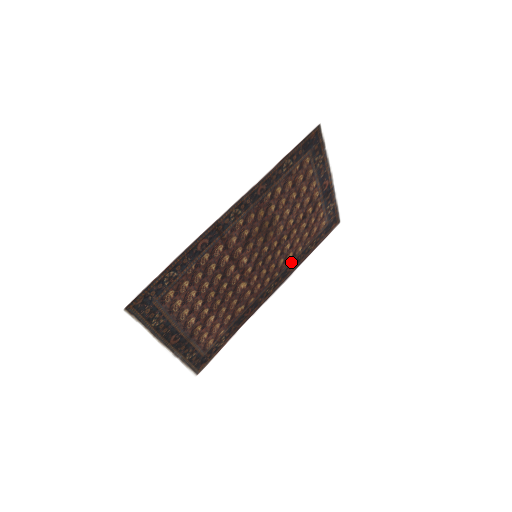
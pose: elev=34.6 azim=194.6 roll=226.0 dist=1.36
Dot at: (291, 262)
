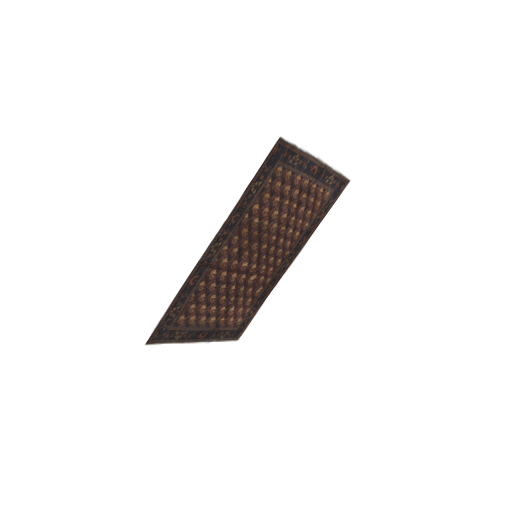
Dot at: (301, 237)
